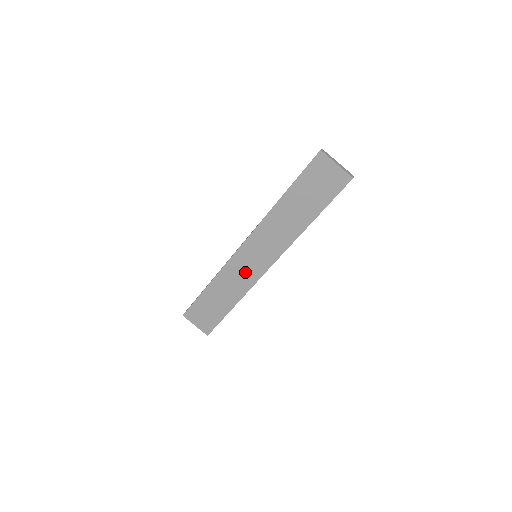
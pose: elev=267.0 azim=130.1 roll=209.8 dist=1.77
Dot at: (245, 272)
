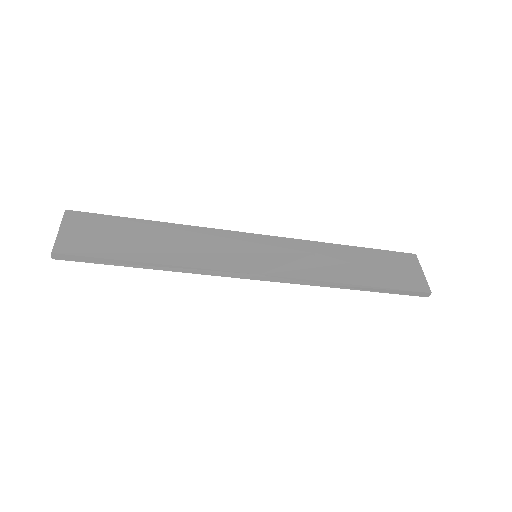
Dot at: (225, 252)
